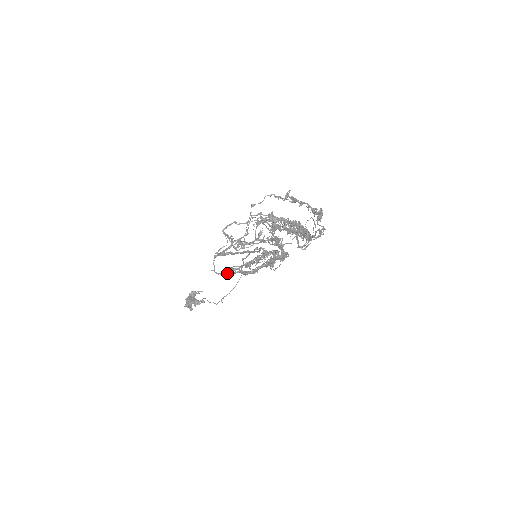
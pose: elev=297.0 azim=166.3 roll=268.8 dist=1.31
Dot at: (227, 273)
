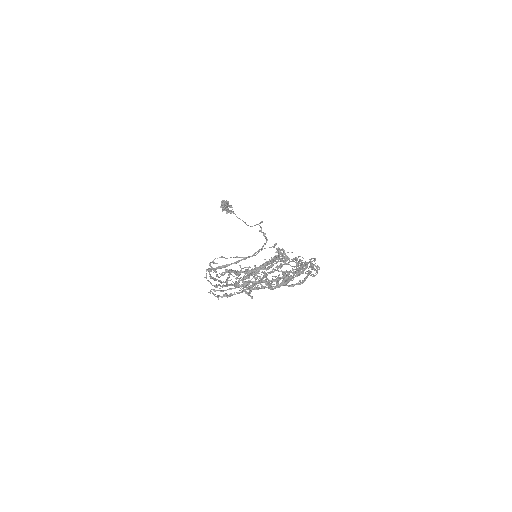
Dot at: (213, 293)
